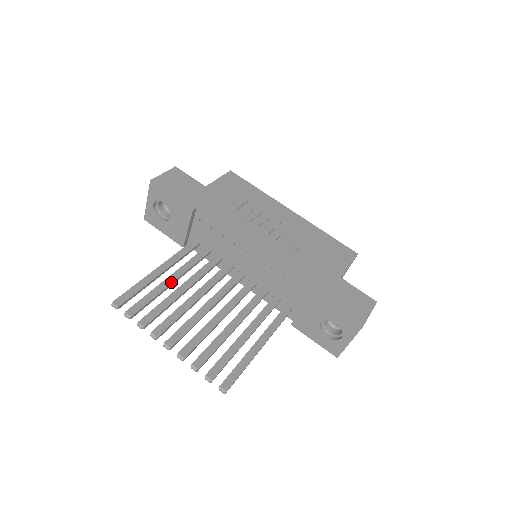
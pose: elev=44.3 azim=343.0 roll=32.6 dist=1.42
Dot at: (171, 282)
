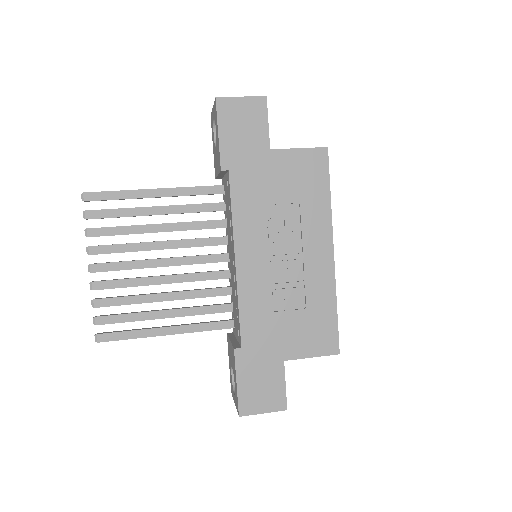
Dot at: (153, 213)
